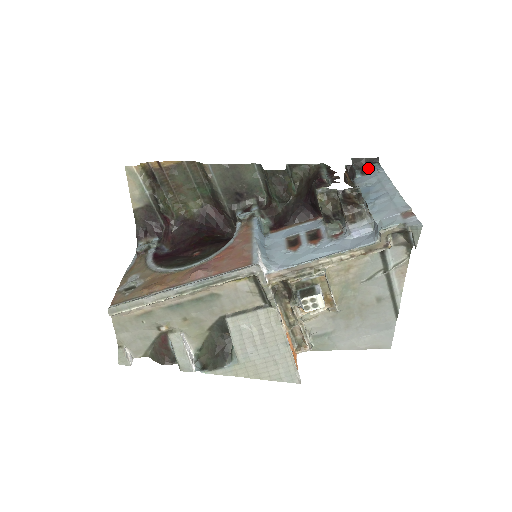
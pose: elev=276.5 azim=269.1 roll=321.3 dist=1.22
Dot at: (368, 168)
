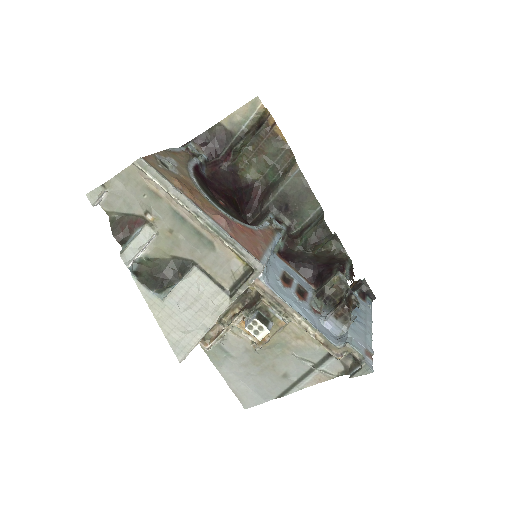
Dot at: (365, 296)
